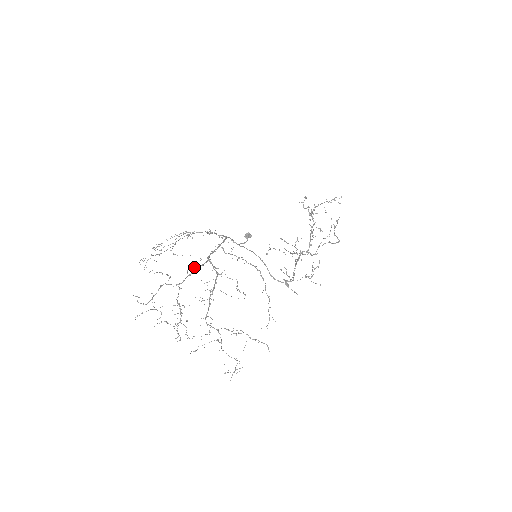
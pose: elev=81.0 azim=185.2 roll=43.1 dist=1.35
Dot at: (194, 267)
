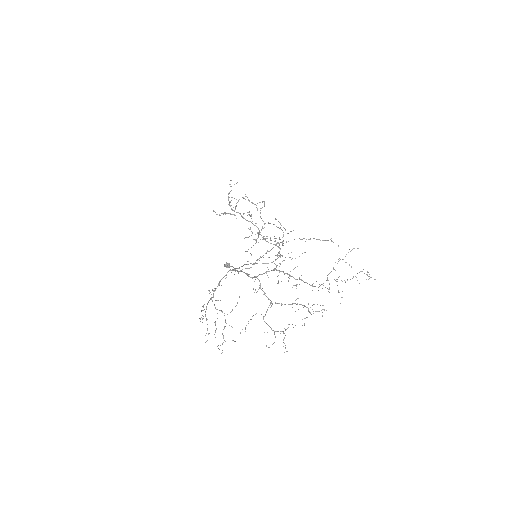
Dot at: (258, 289)
